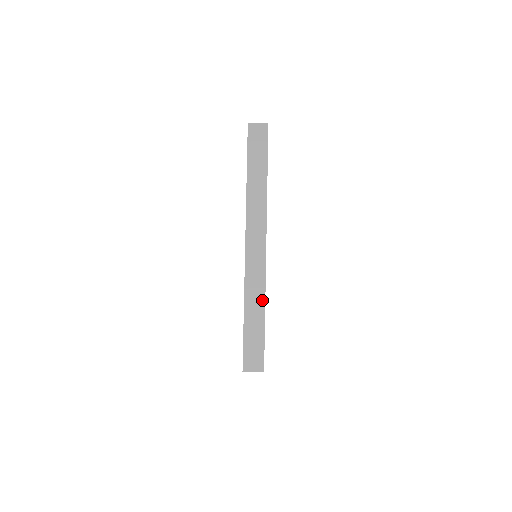
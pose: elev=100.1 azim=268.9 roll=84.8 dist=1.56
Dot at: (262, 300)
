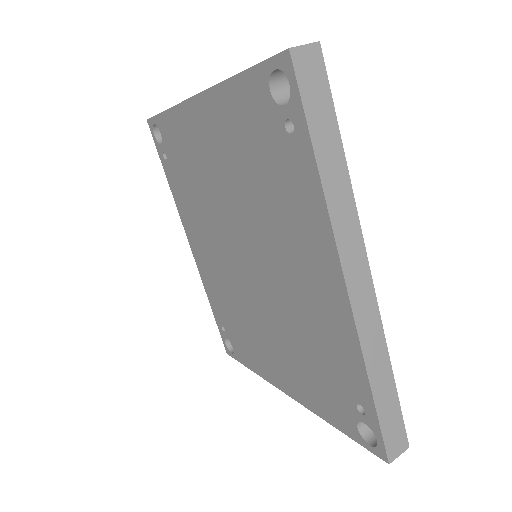
Dot at: occluded
